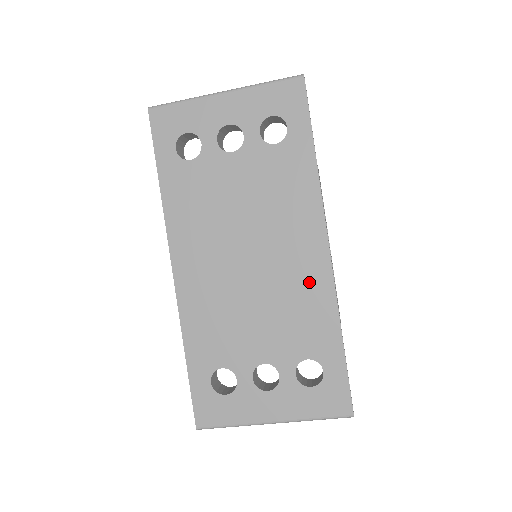
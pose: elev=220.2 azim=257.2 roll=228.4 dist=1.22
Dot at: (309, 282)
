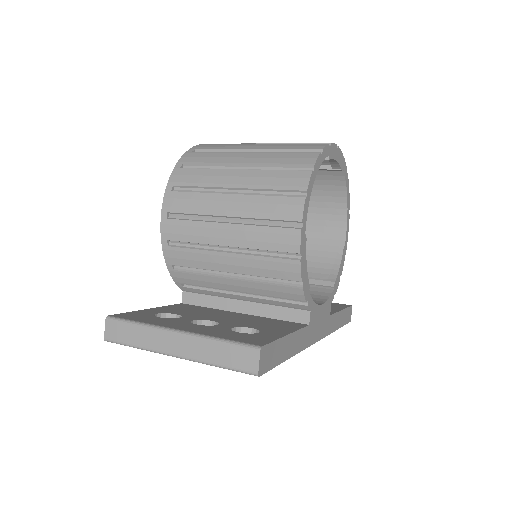
Dot at: occluded
